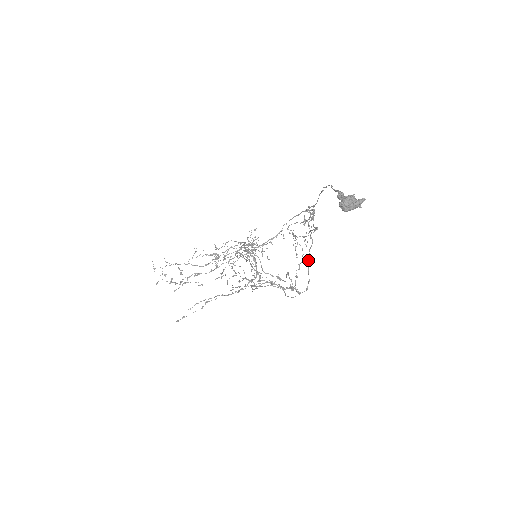
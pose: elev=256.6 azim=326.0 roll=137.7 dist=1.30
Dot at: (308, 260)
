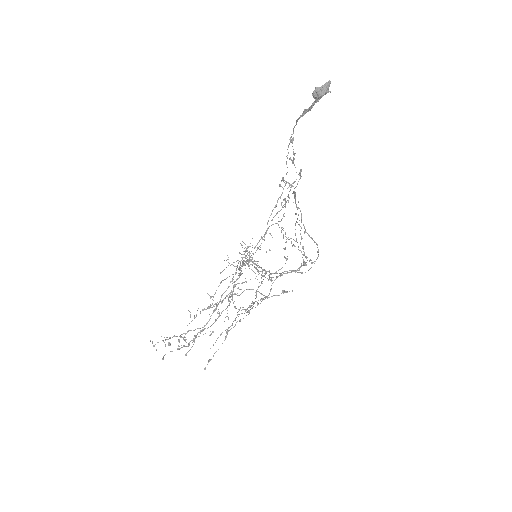
Dot at: (305, 231)
